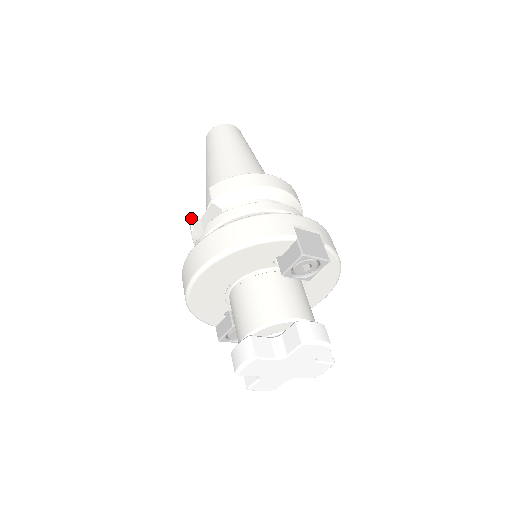
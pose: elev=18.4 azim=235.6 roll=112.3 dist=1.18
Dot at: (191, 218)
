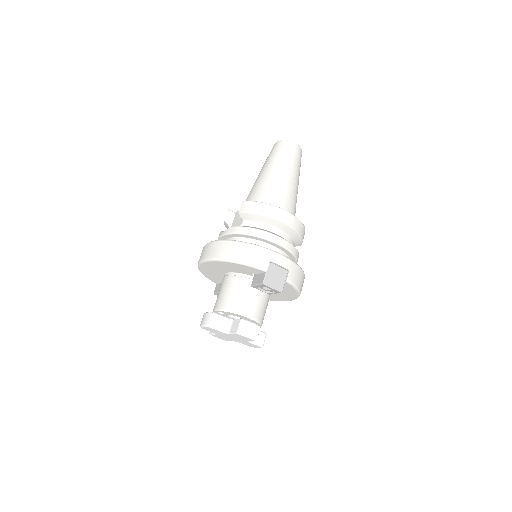
Dot at: (229, 210)
